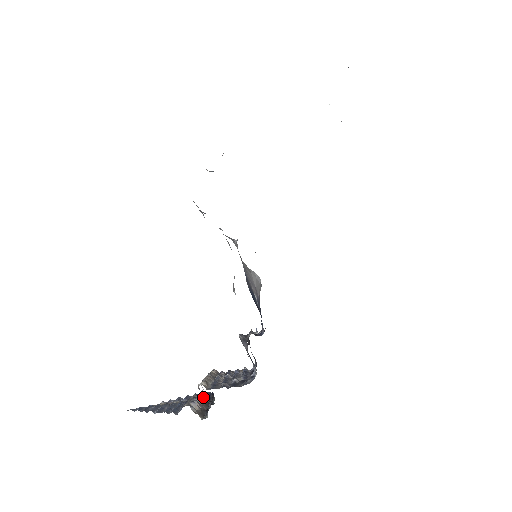
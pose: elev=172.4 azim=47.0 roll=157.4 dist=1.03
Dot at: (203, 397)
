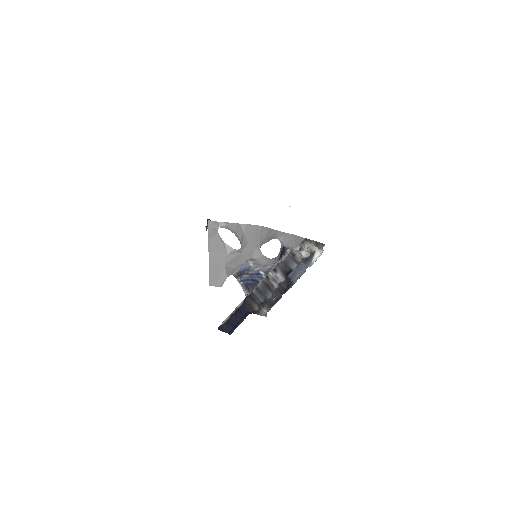
Dot at: occluded
